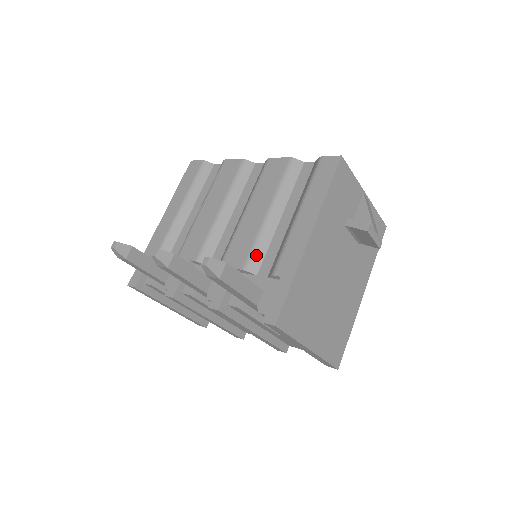
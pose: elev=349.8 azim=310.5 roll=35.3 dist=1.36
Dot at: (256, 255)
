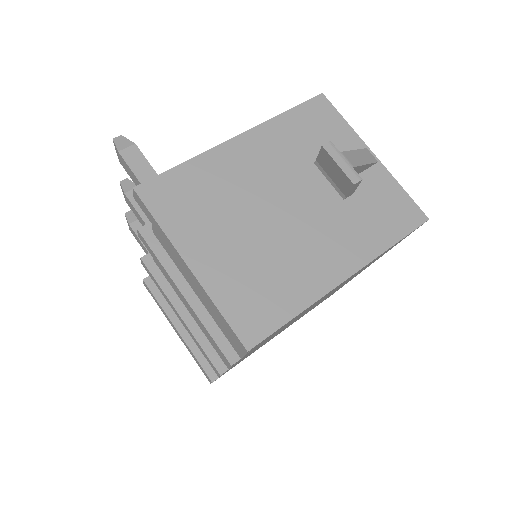
Dot at: occluded
